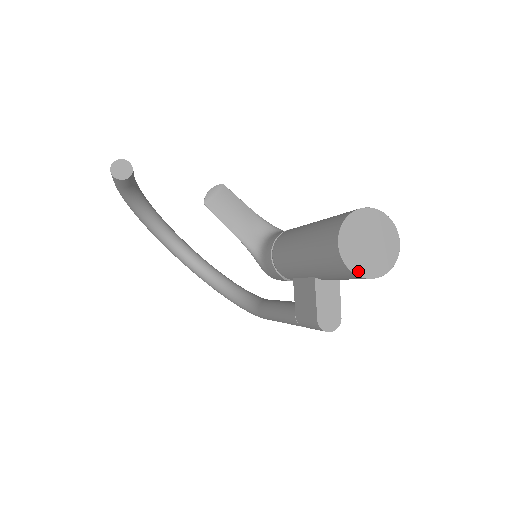
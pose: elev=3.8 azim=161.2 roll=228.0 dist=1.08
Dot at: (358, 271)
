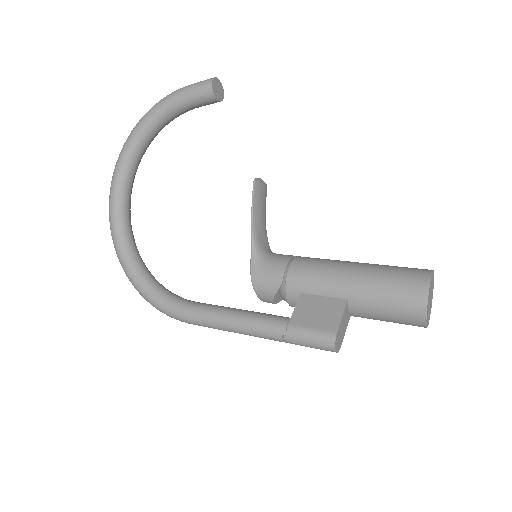
Dot at: (427, 308)
